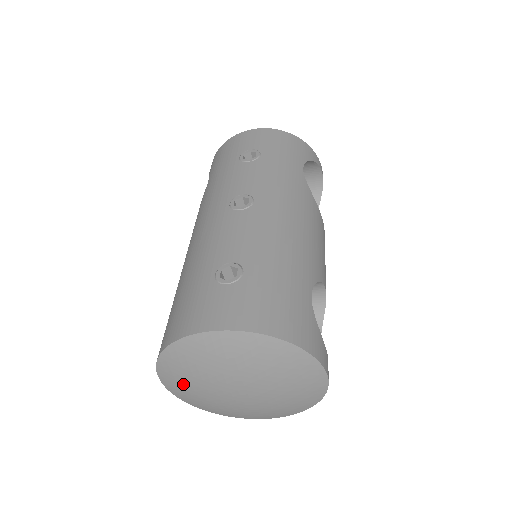
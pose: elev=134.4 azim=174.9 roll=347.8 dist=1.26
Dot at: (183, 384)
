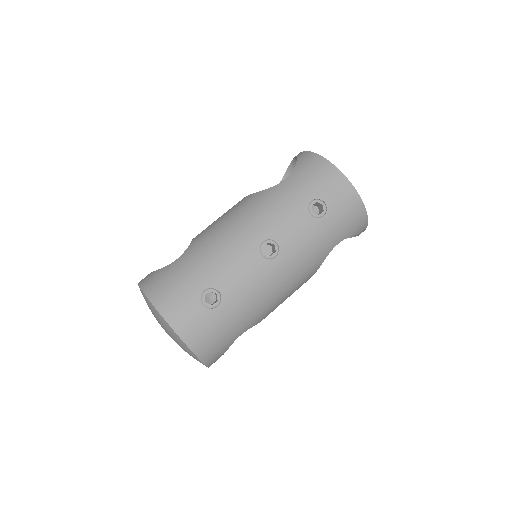
Dot at: occluded
